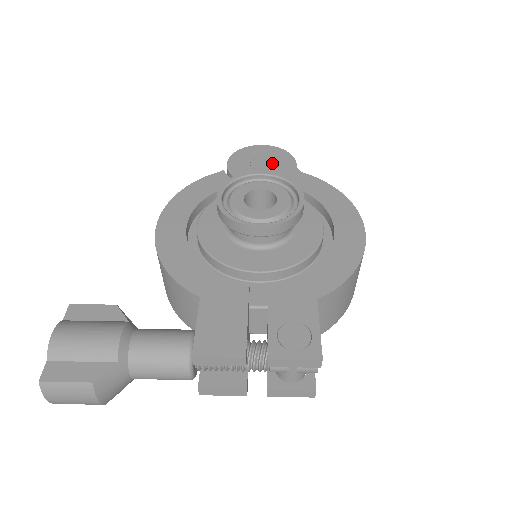
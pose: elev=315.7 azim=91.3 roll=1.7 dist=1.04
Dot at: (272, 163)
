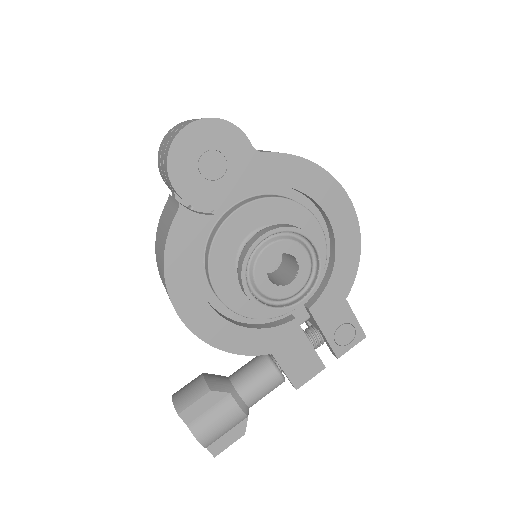
Dot at: (223, 157)
